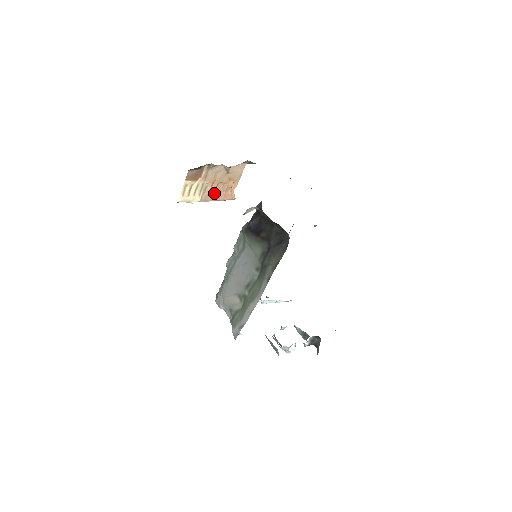
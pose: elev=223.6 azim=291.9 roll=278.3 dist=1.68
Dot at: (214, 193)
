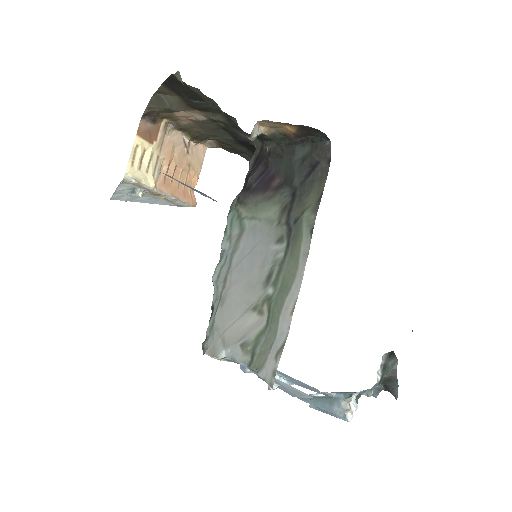
Dot at: (170, 184)
